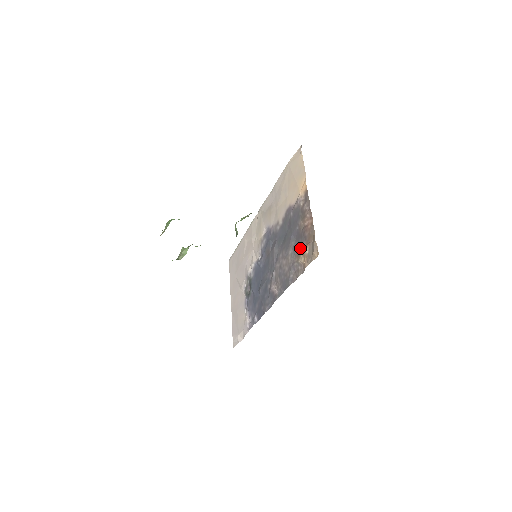
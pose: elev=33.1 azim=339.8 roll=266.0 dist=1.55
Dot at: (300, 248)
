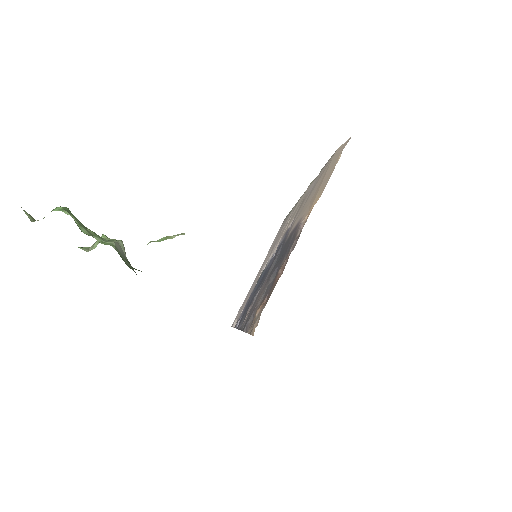
Dot at: (265, 297)
